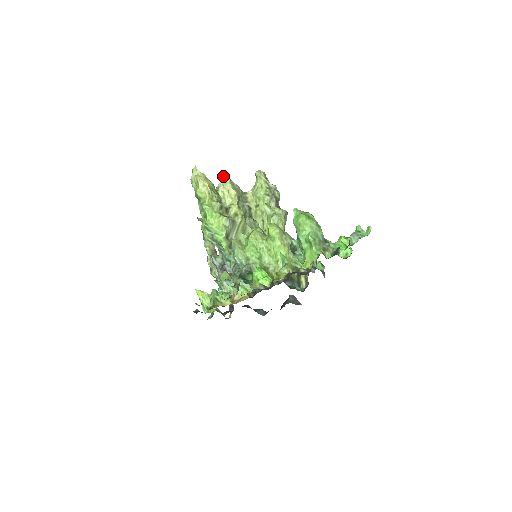
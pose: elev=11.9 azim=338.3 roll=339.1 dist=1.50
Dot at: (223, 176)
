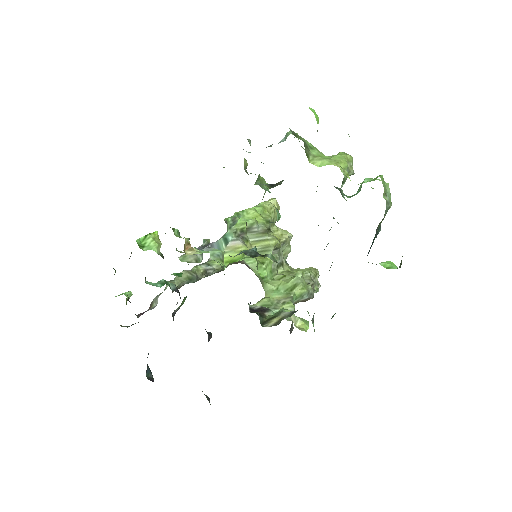
Dot at: occluded
